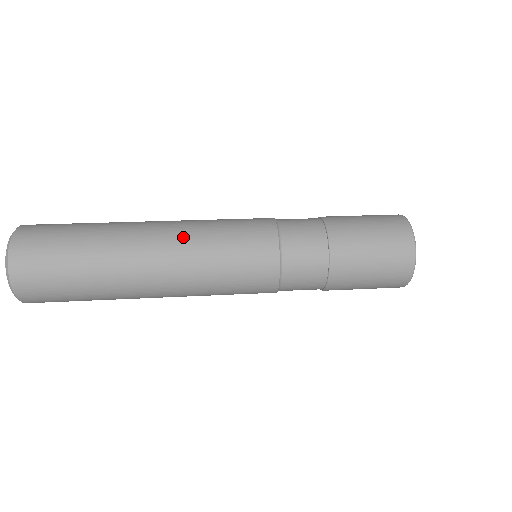
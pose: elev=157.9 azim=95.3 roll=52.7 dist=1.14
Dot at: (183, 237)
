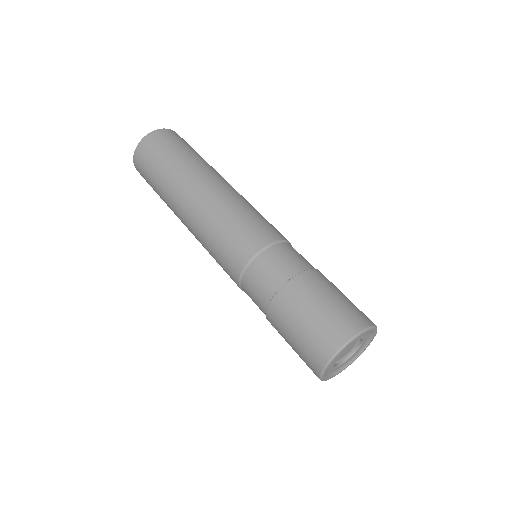
Dot at: (225, 195)
